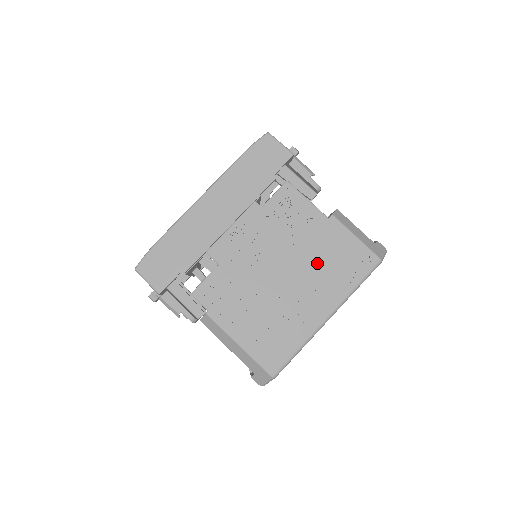
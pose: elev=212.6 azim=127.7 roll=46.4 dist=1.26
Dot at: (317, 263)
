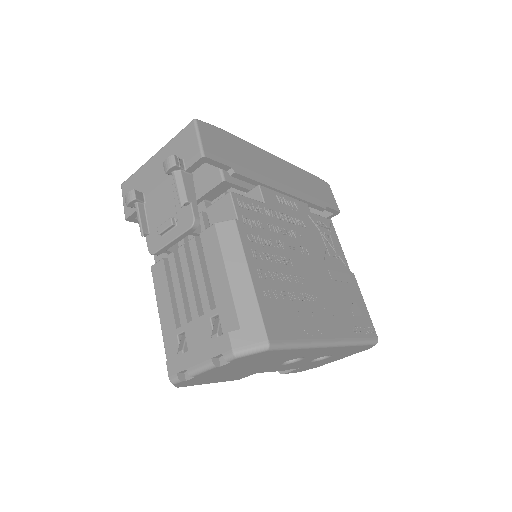
Dot at: (337, 291)
